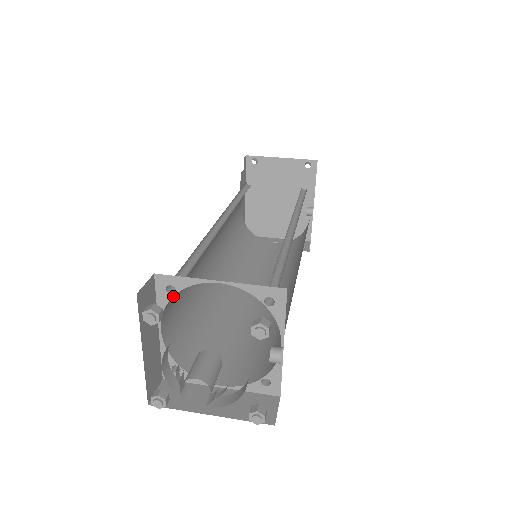
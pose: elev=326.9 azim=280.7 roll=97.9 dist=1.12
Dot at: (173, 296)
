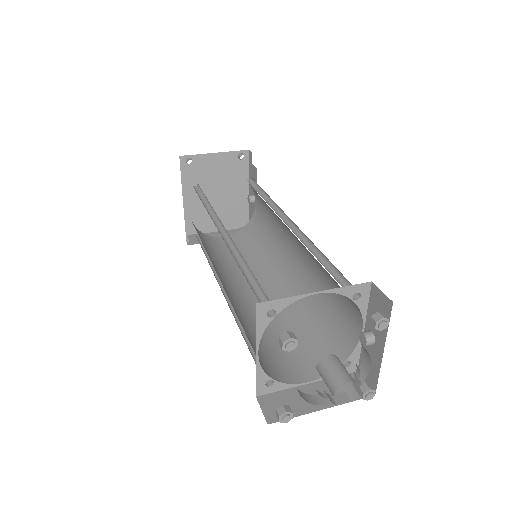
Dot at: occluded
